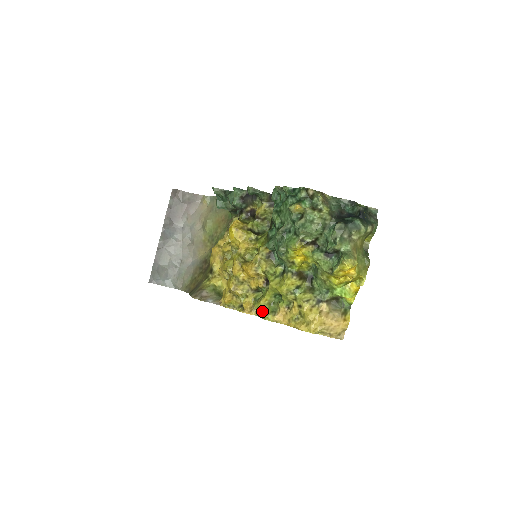
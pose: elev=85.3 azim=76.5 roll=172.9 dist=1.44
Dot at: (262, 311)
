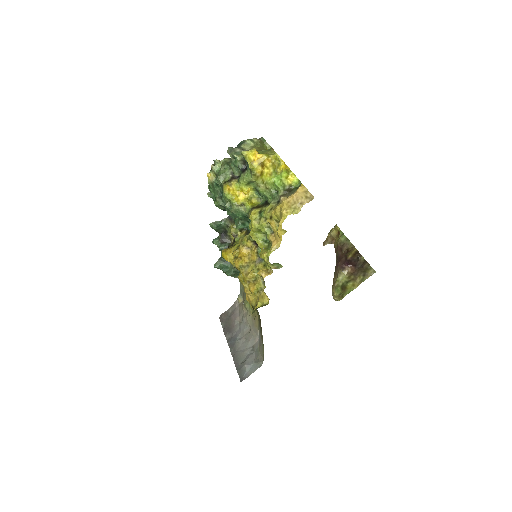
Dot at: (262, 255)
